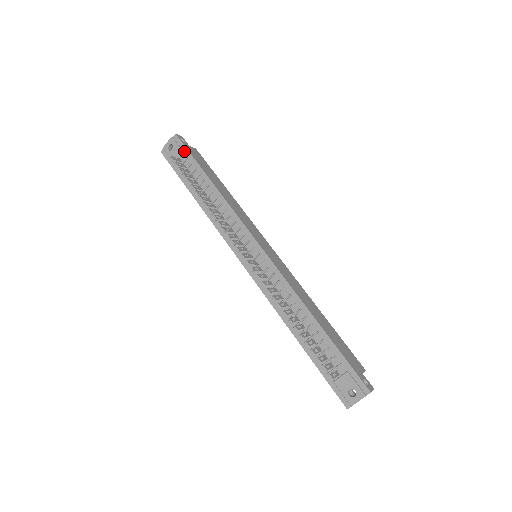
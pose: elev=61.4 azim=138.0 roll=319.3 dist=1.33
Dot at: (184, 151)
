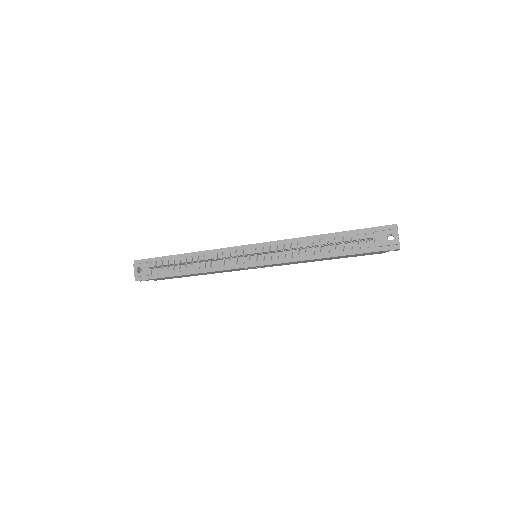
Dot at: (150, 261)
